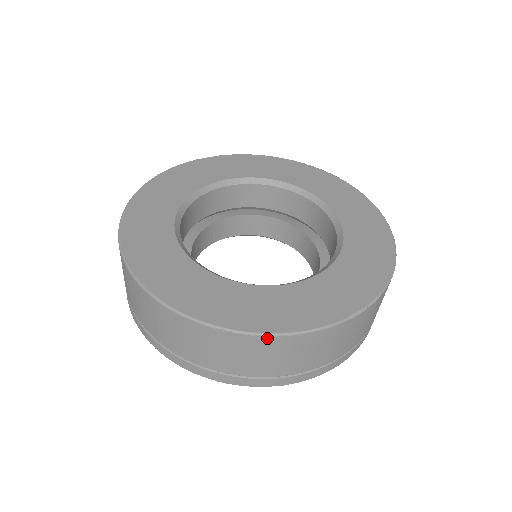
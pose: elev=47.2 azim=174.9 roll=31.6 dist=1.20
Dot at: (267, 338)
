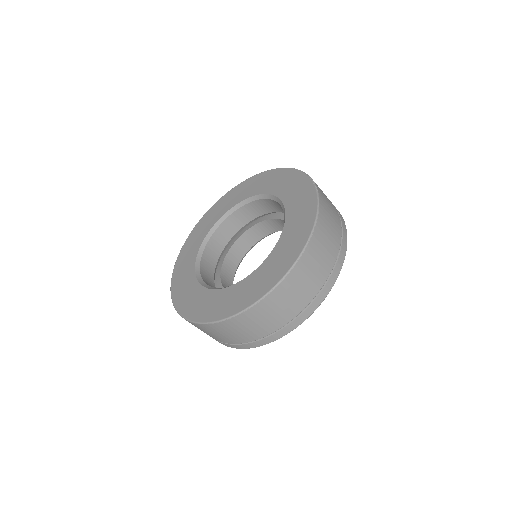
Dot at: (314, 235)
